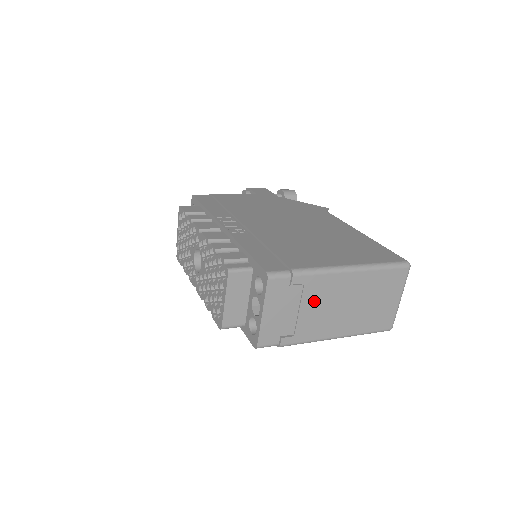
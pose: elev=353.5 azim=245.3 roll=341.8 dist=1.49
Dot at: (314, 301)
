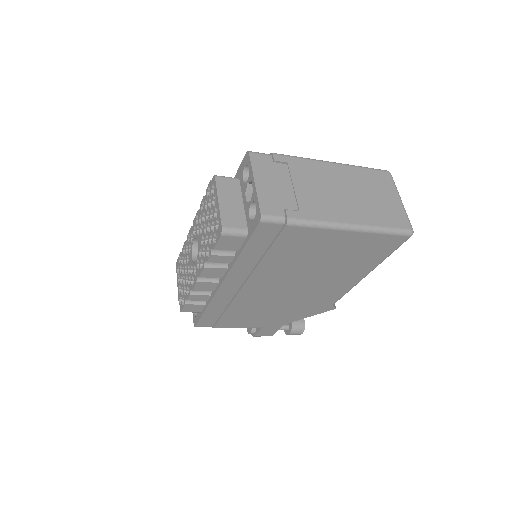
Dot at: (305, 181)
